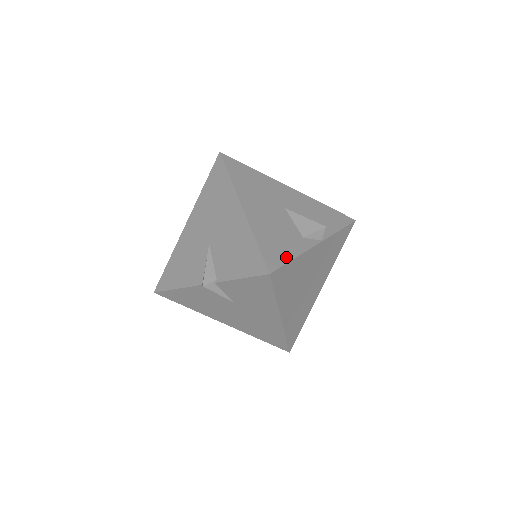
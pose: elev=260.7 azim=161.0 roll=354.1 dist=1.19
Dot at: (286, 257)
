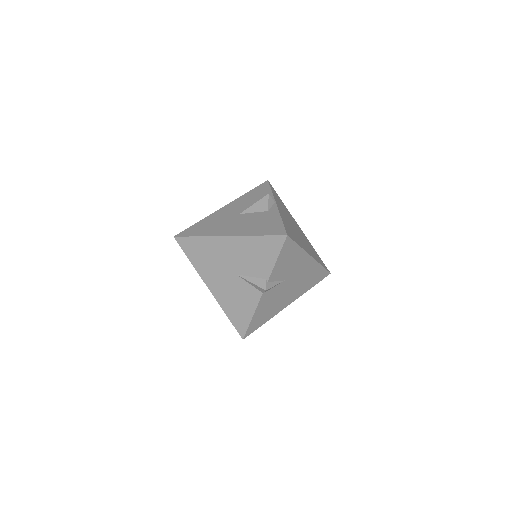
Dot at: (279, 224)
